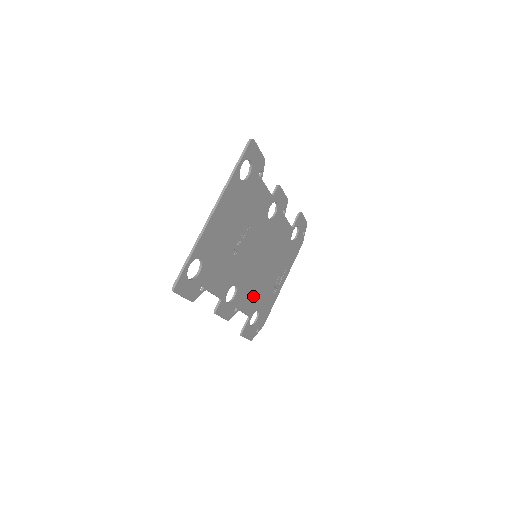
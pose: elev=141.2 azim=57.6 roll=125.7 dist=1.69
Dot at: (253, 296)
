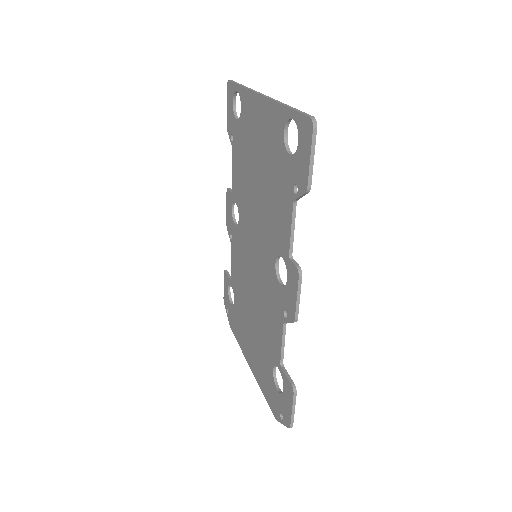
Dot at: occluded
